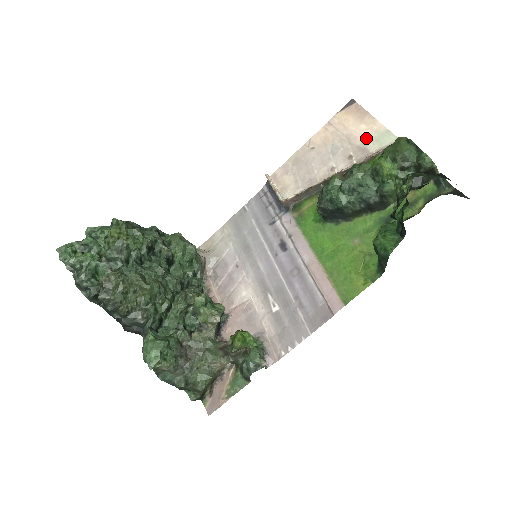
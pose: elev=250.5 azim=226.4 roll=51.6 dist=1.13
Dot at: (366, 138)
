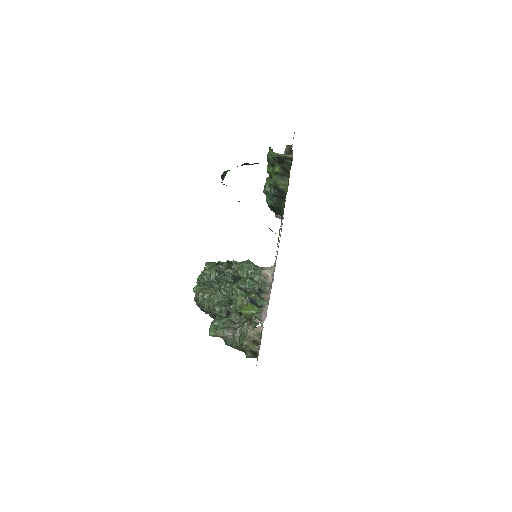
Dot at: occluded
